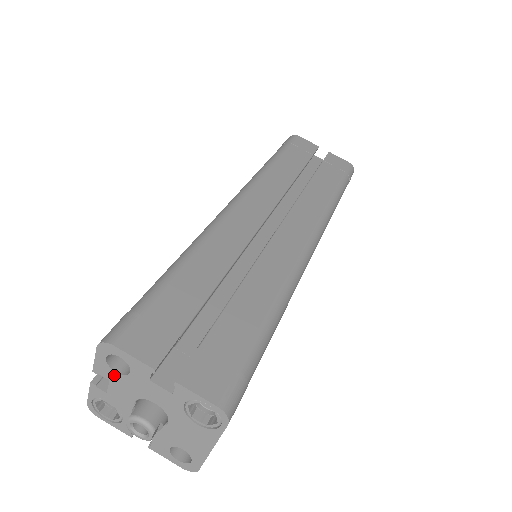
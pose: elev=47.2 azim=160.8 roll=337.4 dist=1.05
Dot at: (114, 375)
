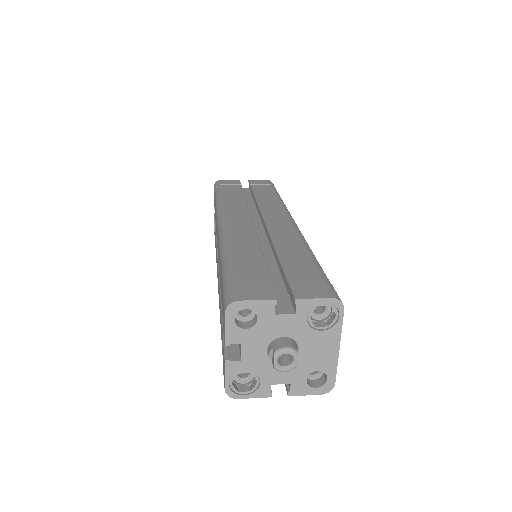
Dot at: (244, 334)
